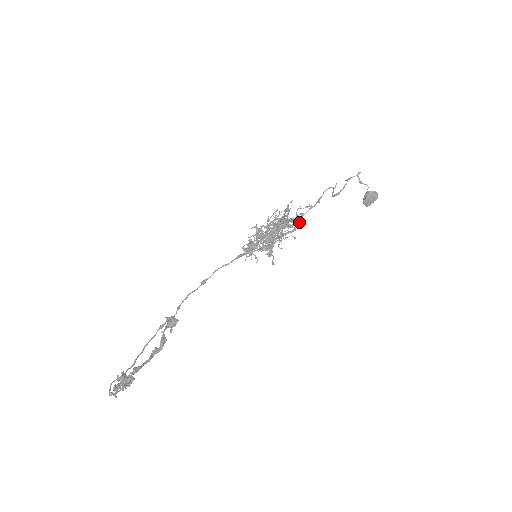
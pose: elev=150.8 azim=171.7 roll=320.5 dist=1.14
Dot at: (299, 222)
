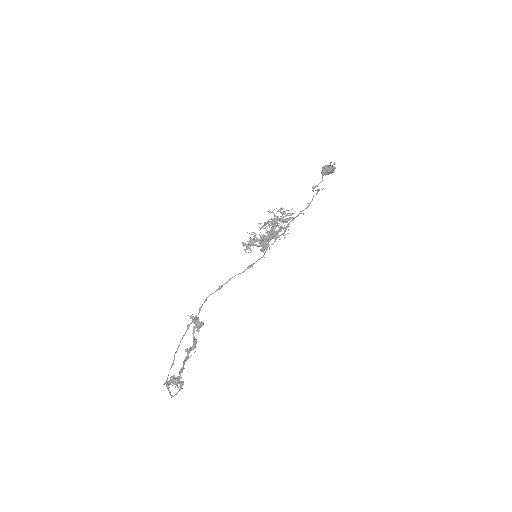
Dot at: (289, 222)
